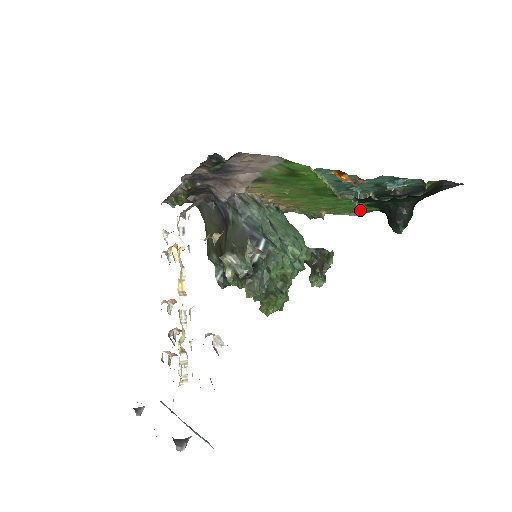
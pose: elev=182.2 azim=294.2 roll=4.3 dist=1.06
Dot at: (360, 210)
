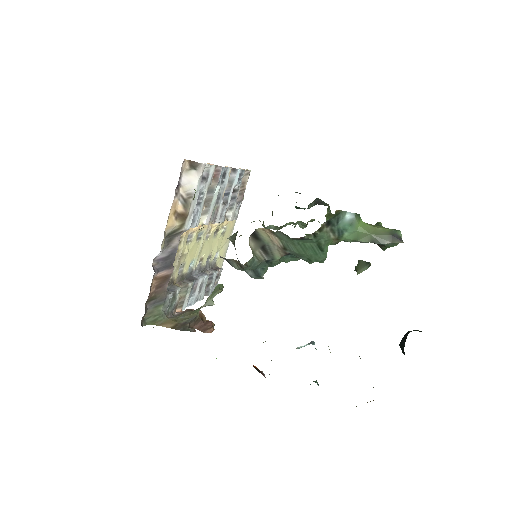
Dot at: occluded
